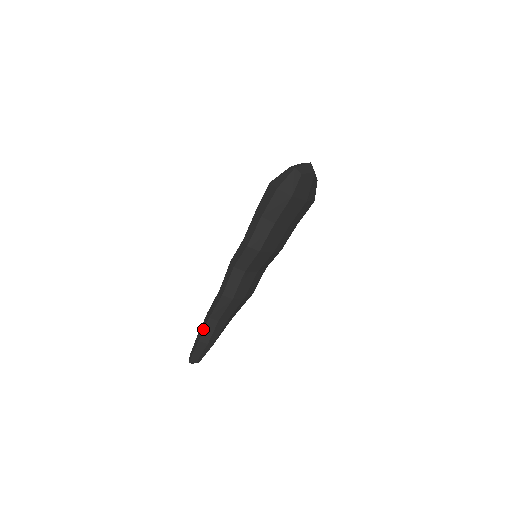
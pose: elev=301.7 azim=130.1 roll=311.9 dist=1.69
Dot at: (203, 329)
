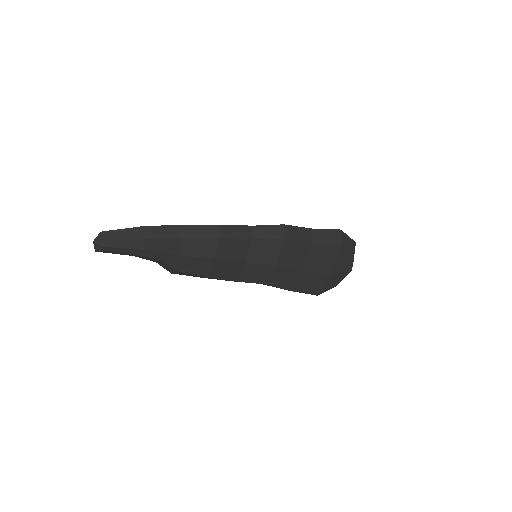
Dot at: (164, 225)
